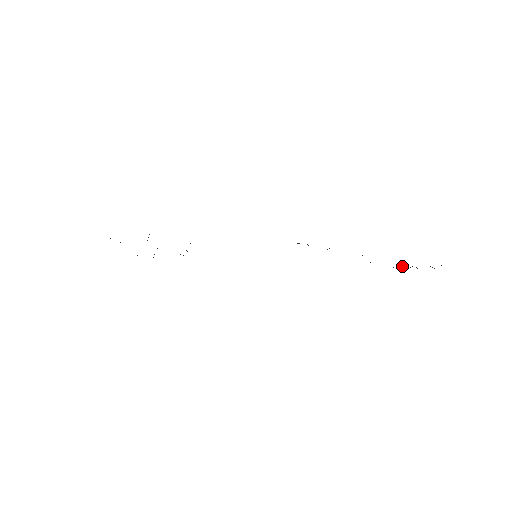
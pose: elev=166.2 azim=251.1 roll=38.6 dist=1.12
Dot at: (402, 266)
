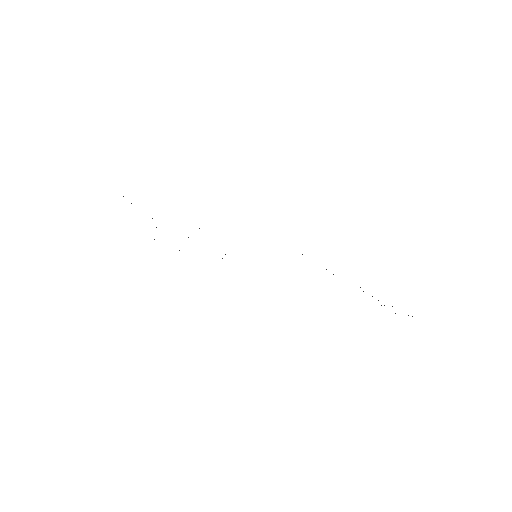
Dot at: occluded
